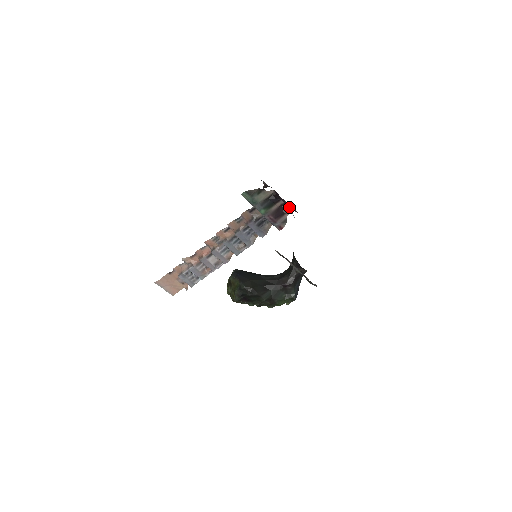
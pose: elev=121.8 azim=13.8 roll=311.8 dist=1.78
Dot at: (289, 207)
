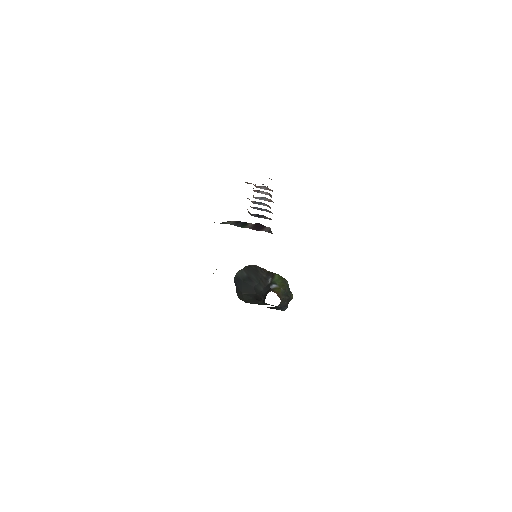
Dot at: occluded
